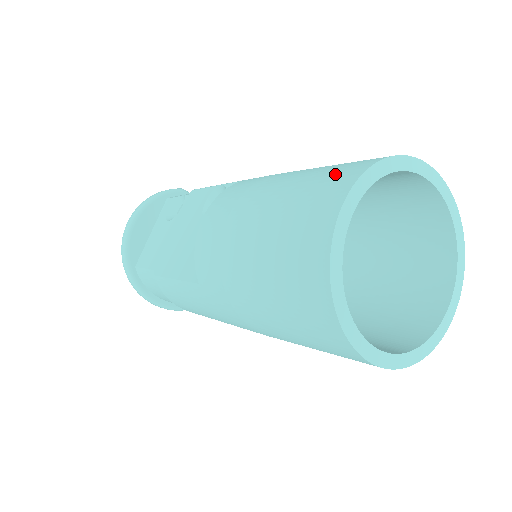
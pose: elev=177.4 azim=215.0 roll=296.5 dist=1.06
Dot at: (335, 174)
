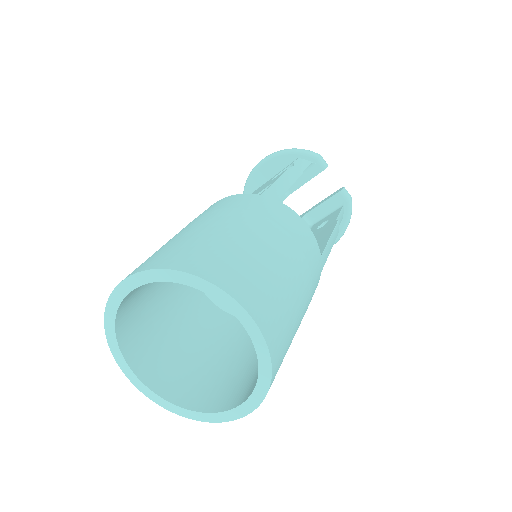
Dot at: (174, 253)
